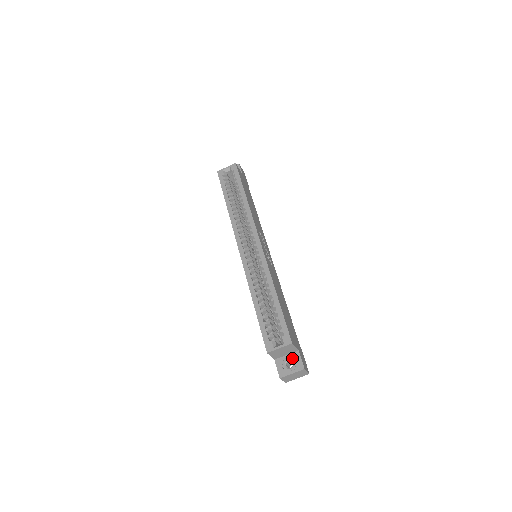
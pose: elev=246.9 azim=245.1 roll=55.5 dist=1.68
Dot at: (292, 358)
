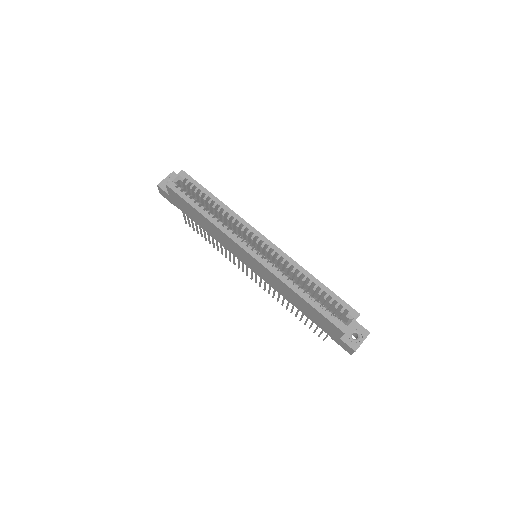
Dot at: (354, 329)
